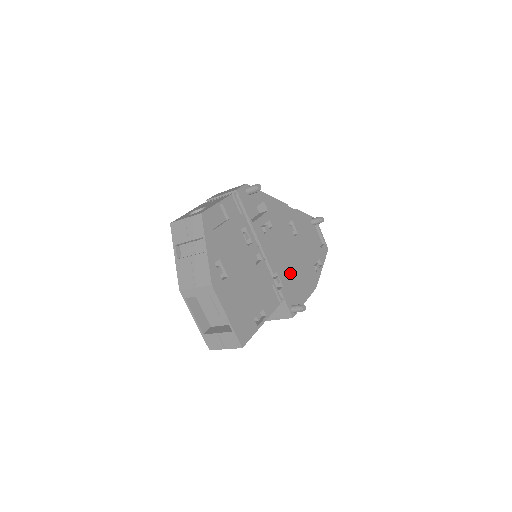
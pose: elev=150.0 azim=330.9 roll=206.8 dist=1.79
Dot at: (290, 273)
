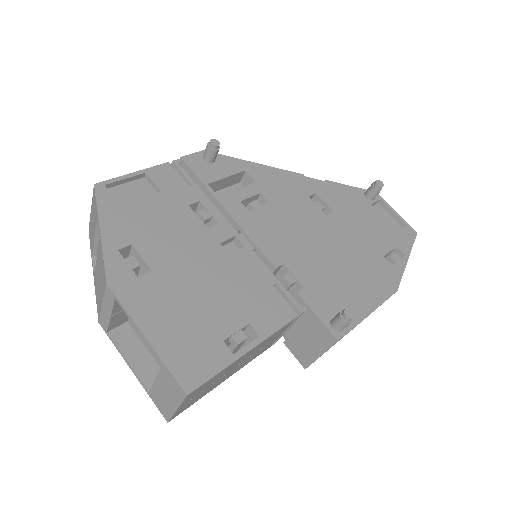
Dot at: (321, 267)
